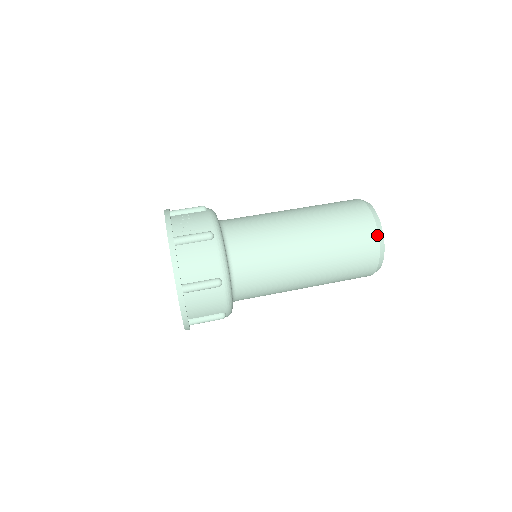
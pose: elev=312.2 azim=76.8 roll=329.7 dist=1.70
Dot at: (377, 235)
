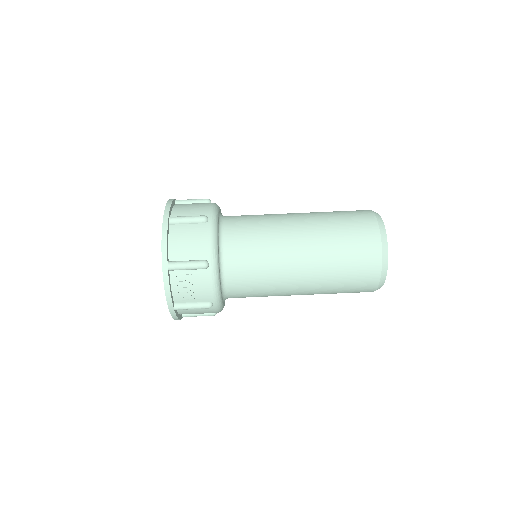
Dot at: occluded
